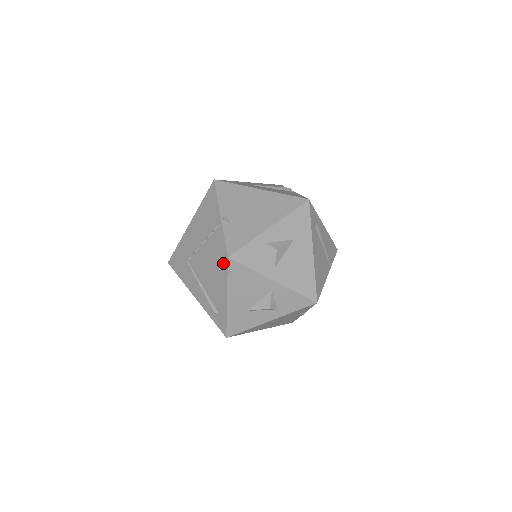
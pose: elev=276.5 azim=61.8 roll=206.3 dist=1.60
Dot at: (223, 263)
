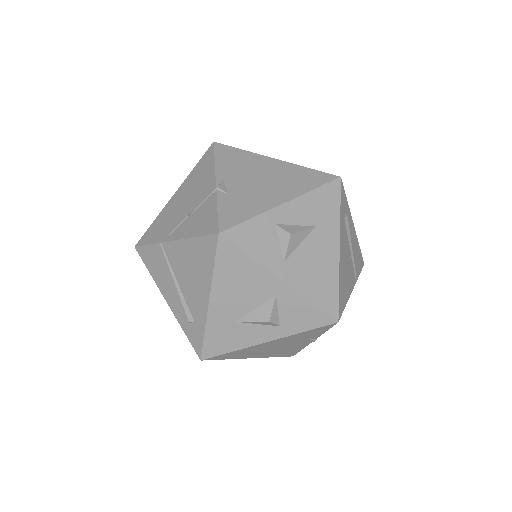
Dot at: (211, 243)
